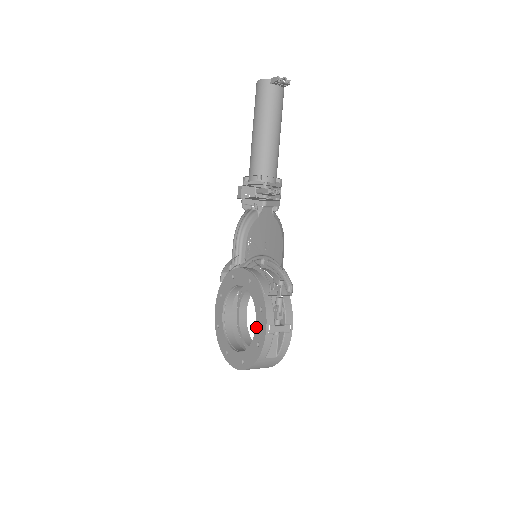
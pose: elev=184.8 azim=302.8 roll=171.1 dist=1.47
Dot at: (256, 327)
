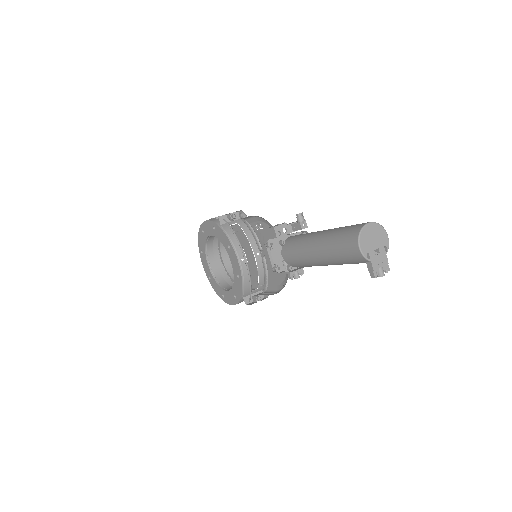
Dot at: (227, 292)
